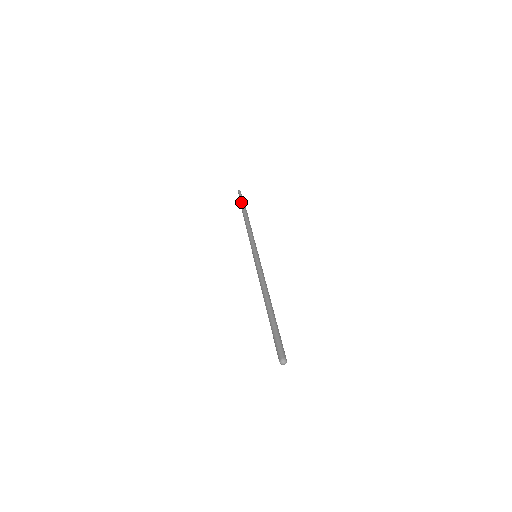
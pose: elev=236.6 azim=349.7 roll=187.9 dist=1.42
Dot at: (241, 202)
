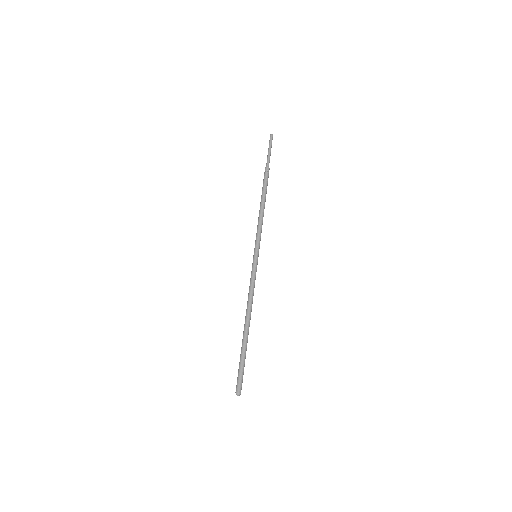
Dot at: (268, 159)
